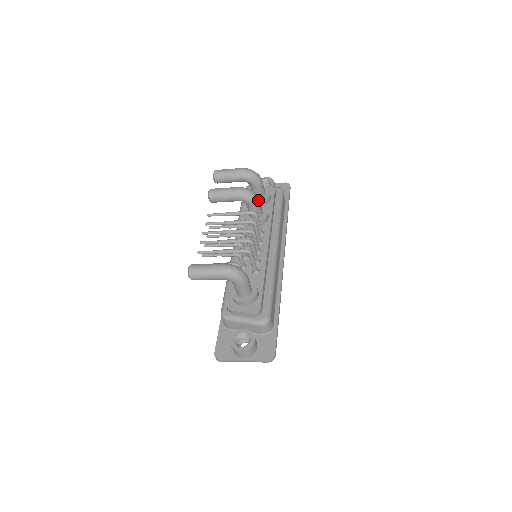
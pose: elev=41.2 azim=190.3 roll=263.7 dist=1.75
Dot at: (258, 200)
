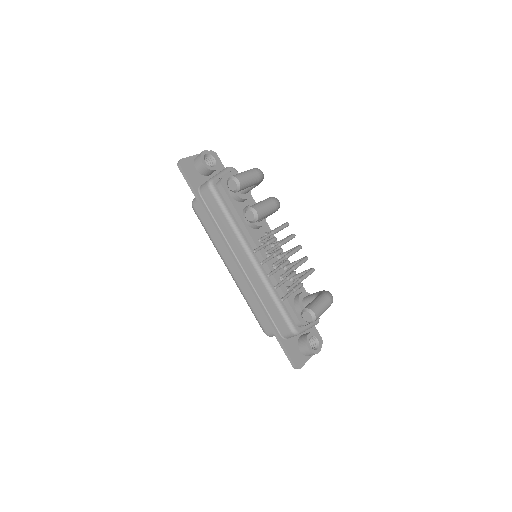
Dot at: occluded
